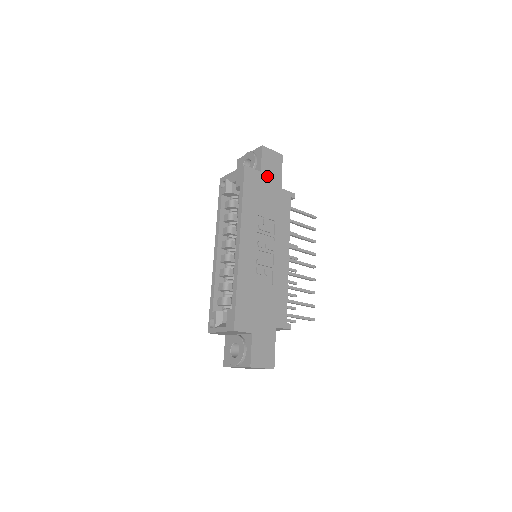
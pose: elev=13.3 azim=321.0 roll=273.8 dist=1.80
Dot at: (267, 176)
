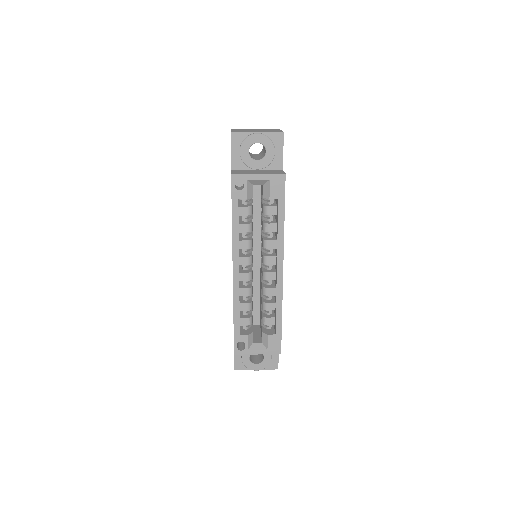
Dot at: occluded
